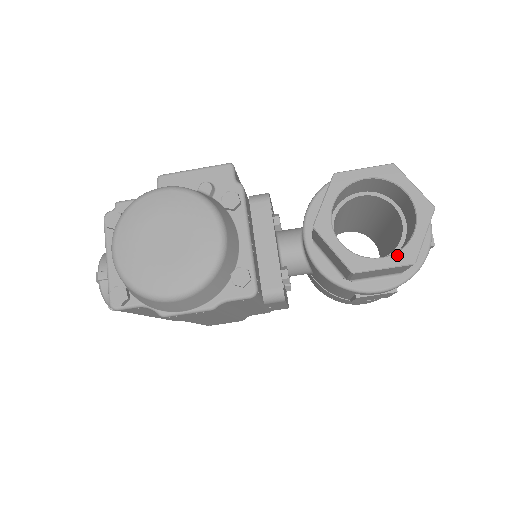
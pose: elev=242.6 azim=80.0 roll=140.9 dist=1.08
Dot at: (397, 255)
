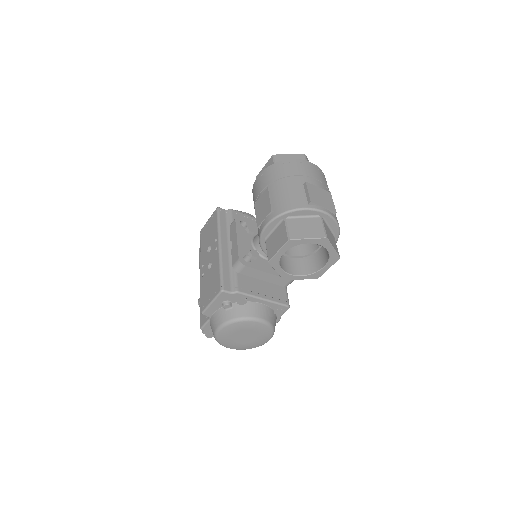
Dot at: (329, 262)
